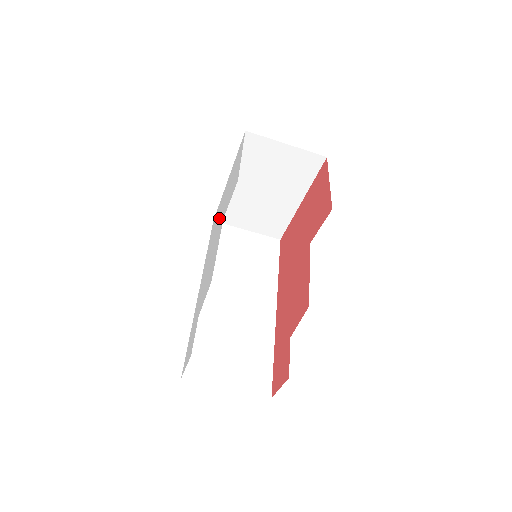
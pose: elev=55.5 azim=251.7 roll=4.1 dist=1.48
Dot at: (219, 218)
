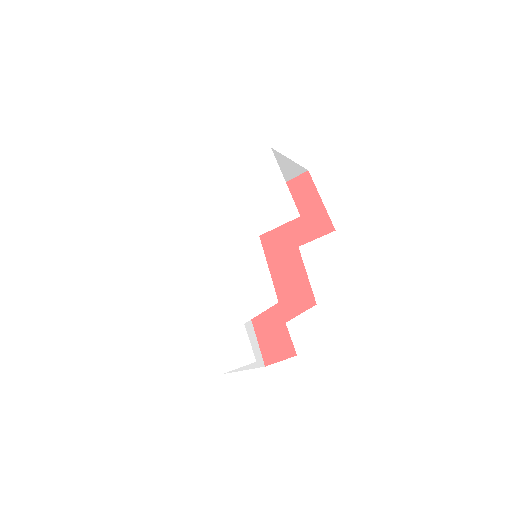
Dot at: (227, 221)
